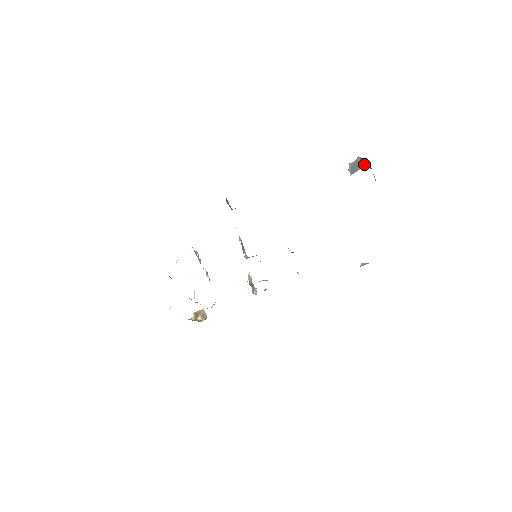
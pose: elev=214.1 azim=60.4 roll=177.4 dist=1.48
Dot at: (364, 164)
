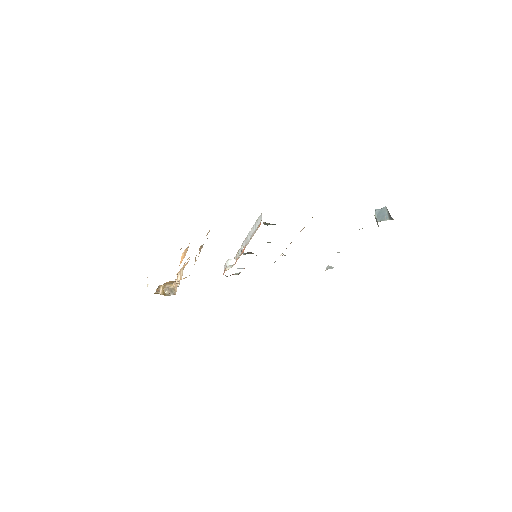
Dot at: (390, 215)
